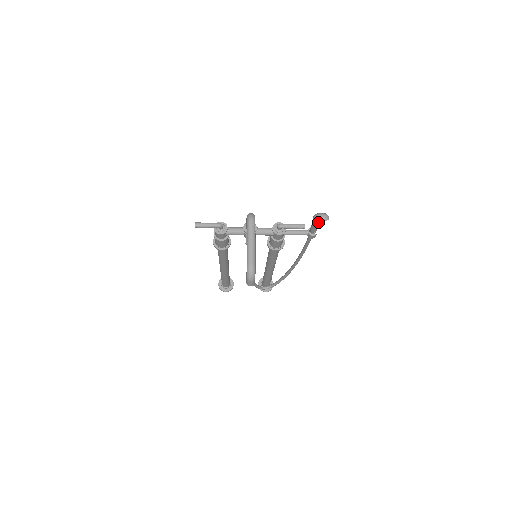
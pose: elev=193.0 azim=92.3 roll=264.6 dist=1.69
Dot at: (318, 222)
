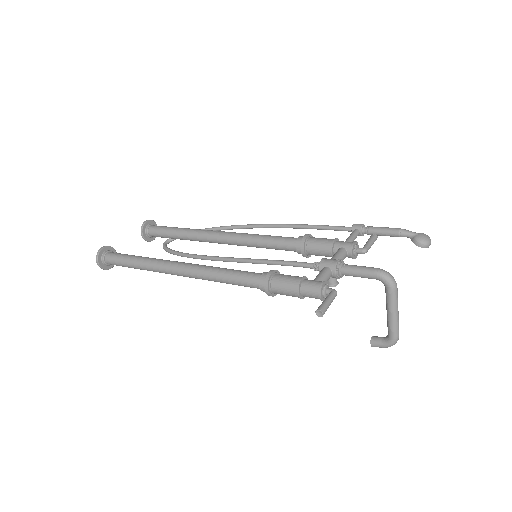
Dot at: (402, 236)
